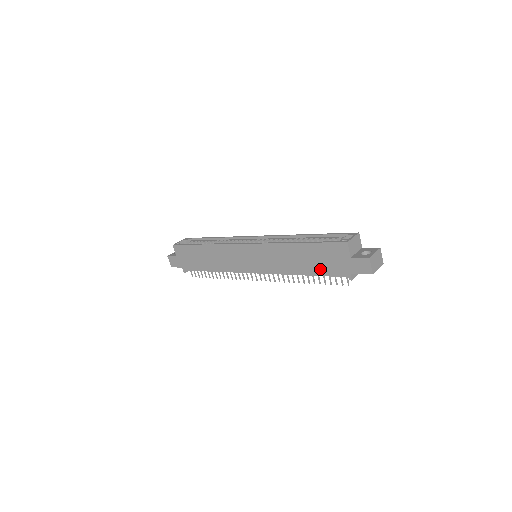
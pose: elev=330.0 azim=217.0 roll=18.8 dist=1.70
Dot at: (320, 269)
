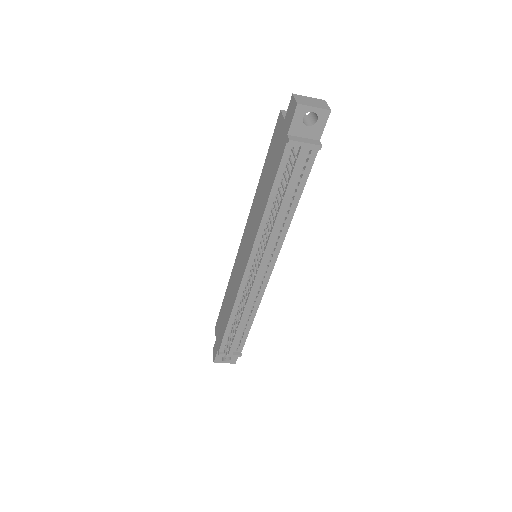
Dot at: (273, 173)
